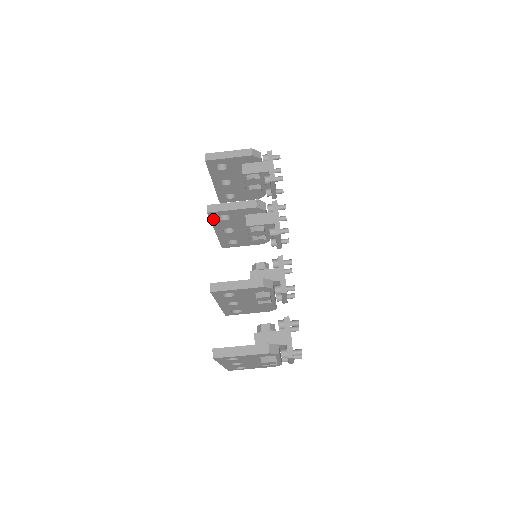
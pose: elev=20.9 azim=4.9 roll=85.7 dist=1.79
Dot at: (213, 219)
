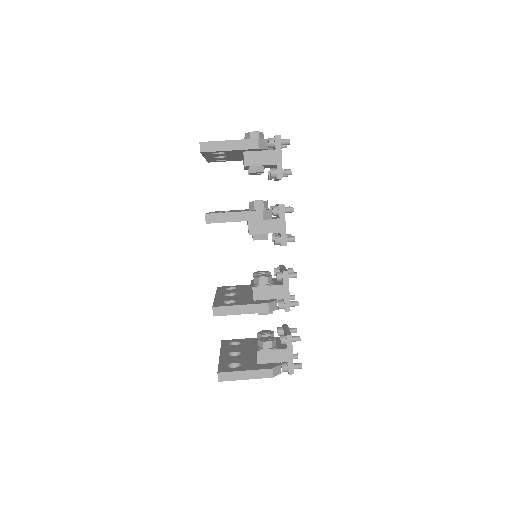
Dot at: occluded
